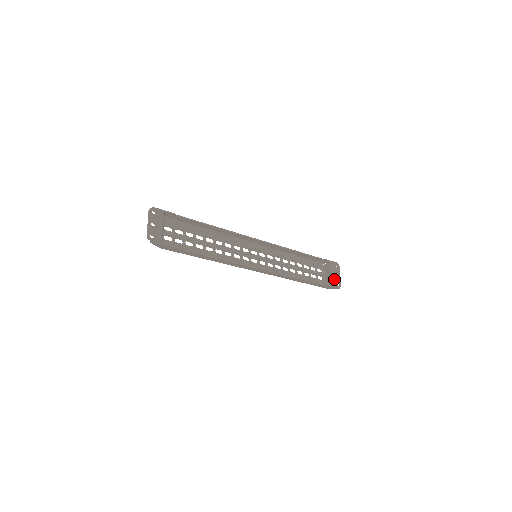
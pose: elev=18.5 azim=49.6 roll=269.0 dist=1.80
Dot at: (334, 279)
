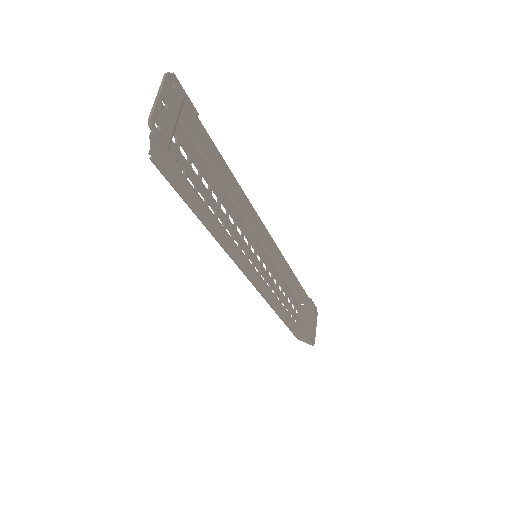
Dot at: (312, 330)
